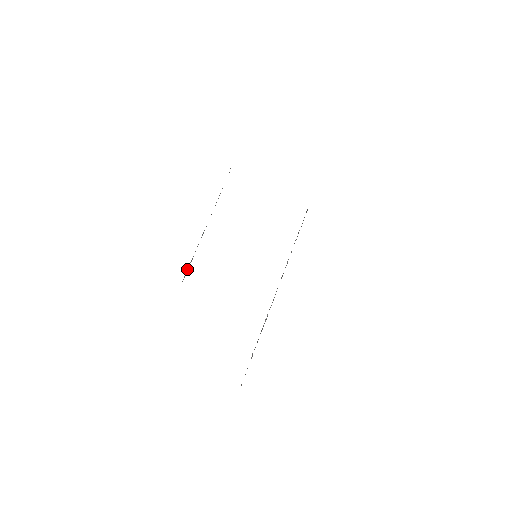
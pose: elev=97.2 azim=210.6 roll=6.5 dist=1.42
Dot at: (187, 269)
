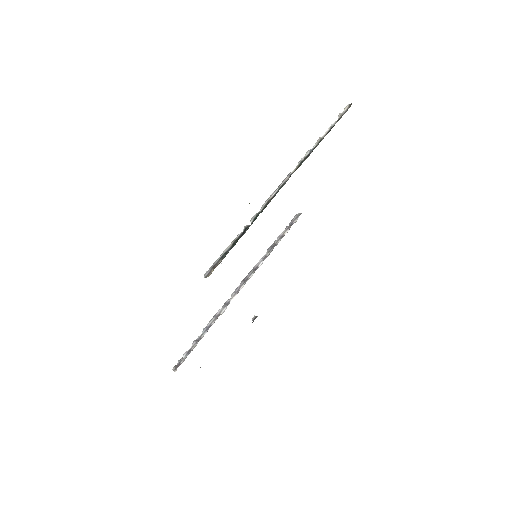
Dot at: (217, 264)
